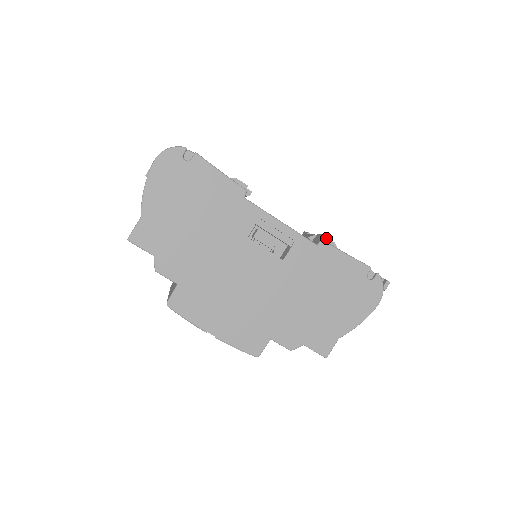
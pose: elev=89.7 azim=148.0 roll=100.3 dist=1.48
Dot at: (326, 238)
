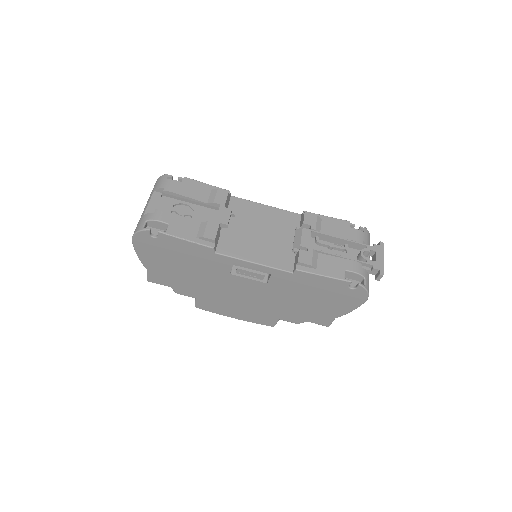
Dot at: (302, 264)
